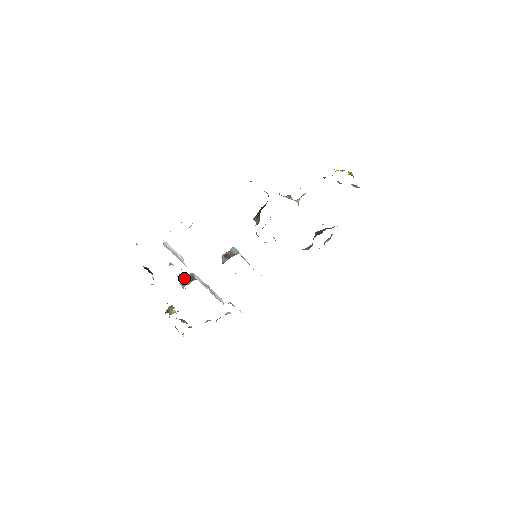
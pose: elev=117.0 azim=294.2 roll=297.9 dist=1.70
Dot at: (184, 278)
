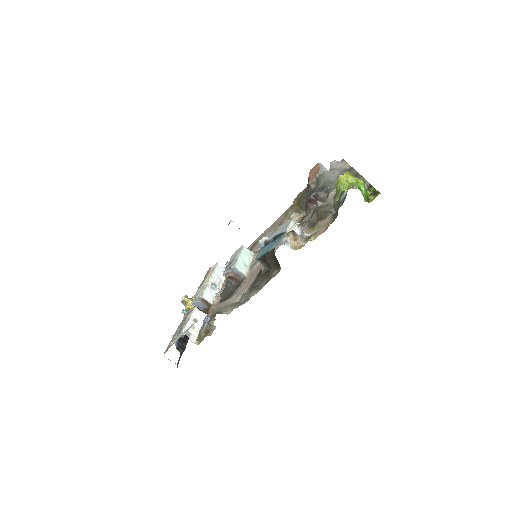
Dot at: (195, 301)
